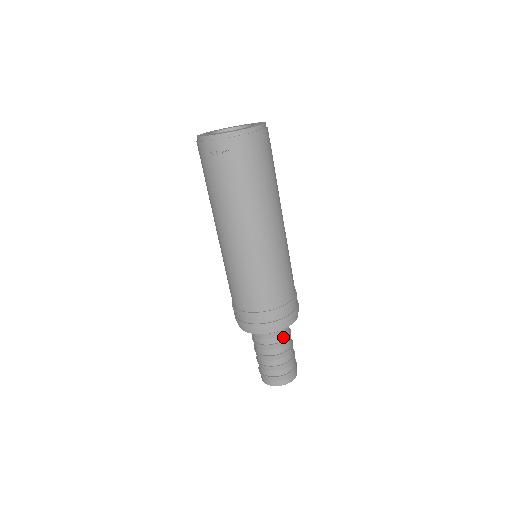
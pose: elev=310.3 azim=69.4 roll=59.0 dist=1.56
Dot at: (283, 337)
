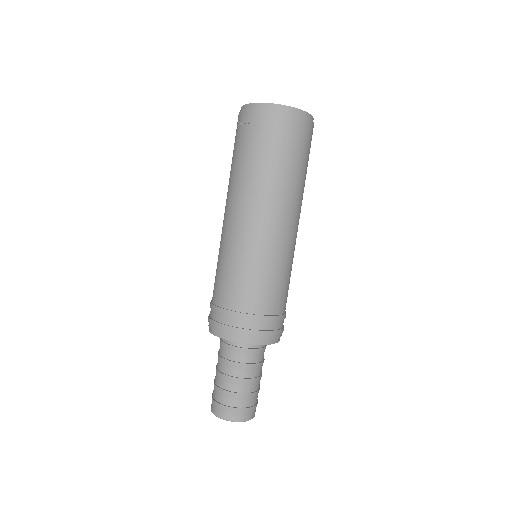
Dot at: (238, 358)
